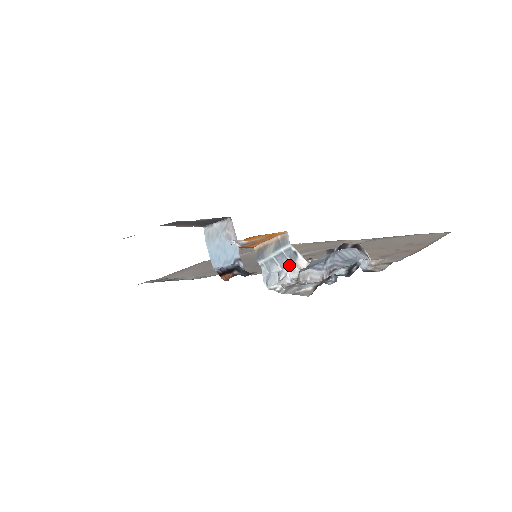
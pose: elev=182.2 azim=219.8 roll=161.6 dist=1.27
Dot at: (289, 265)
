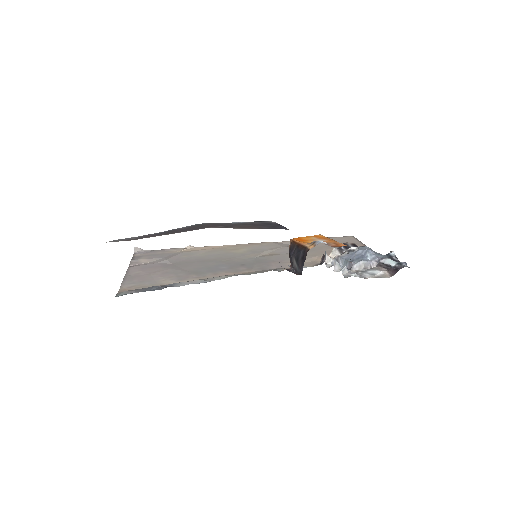
Dot at: (335, 260)
